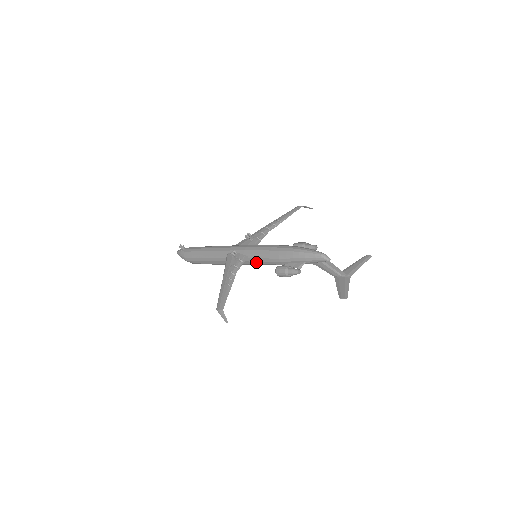
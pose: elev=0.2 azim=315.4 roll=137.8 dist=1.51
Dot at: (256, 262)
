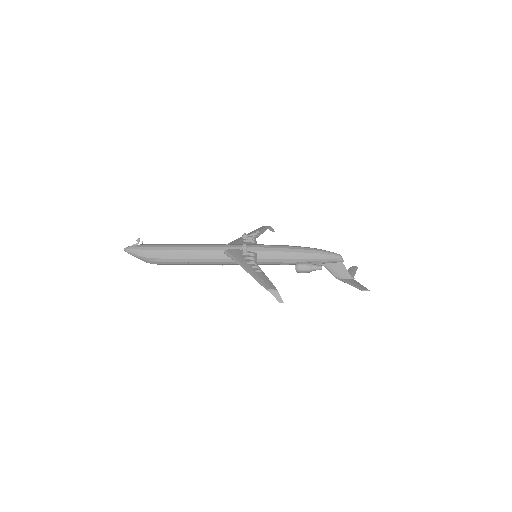
Dot at: (264, 259)
